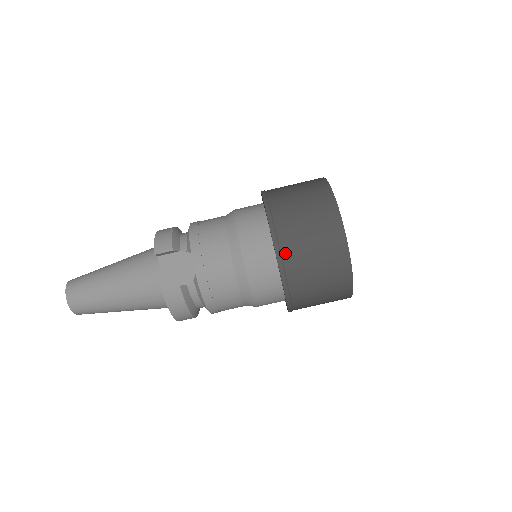
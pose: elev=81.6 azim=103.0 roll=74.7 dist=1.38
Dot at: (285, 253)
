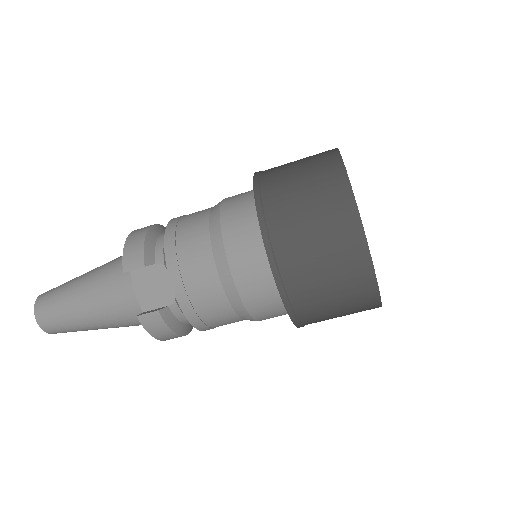
Dot at: (285, 271)
